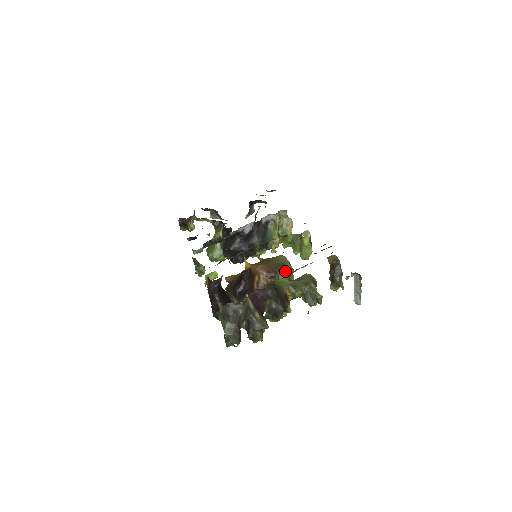
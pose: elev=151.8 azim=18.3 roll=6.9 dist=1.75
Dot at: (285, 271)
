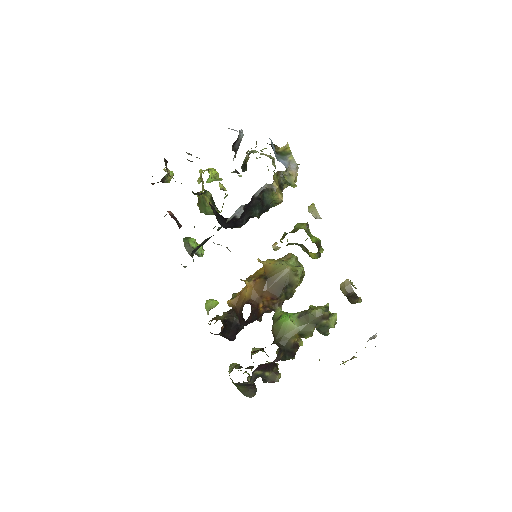
Dot at: (292, 287)
